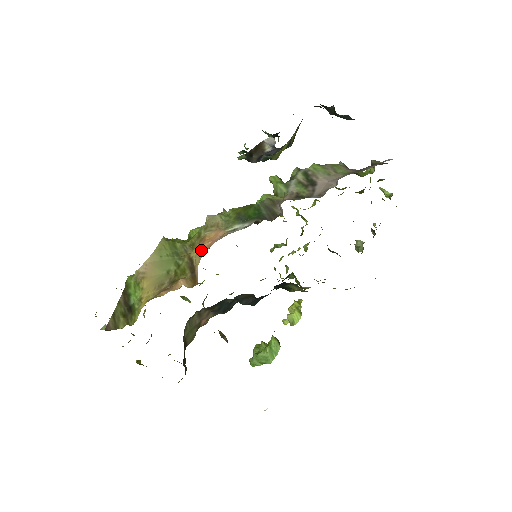
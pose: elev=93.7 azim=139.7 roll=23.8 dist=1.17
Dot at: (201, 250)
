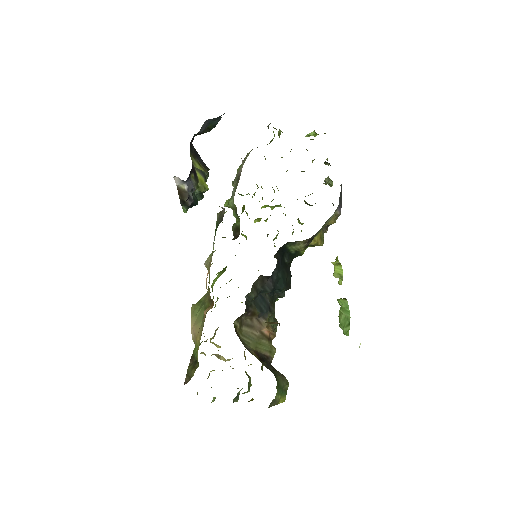
Dot at: (206, 284)
